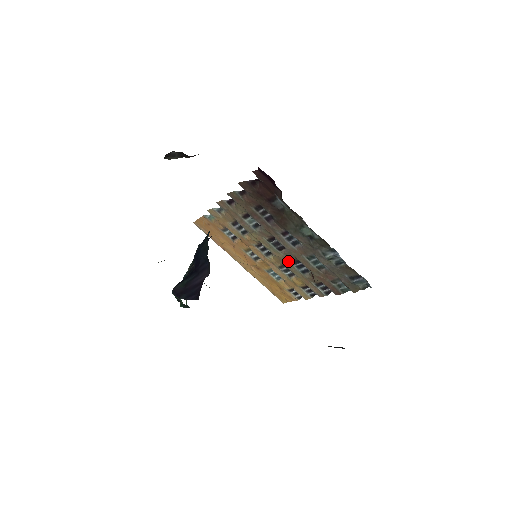
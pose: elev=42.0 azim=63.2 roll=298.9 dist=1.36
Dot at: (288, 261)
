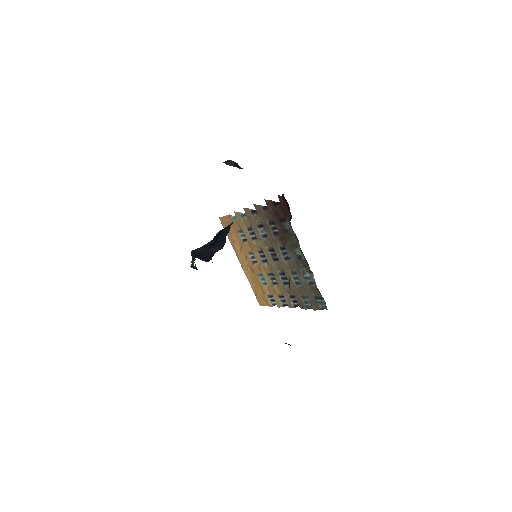
Dot at: (277, 271)
